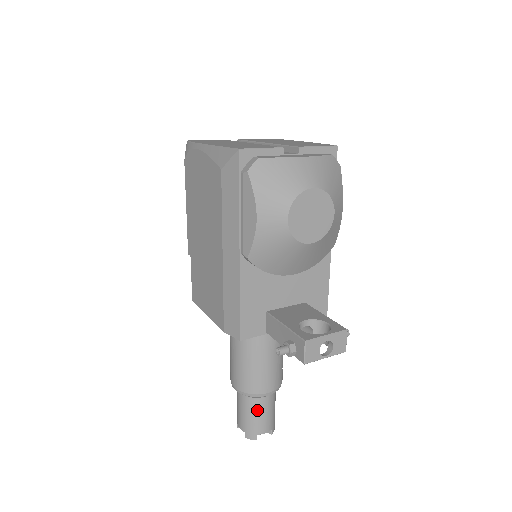
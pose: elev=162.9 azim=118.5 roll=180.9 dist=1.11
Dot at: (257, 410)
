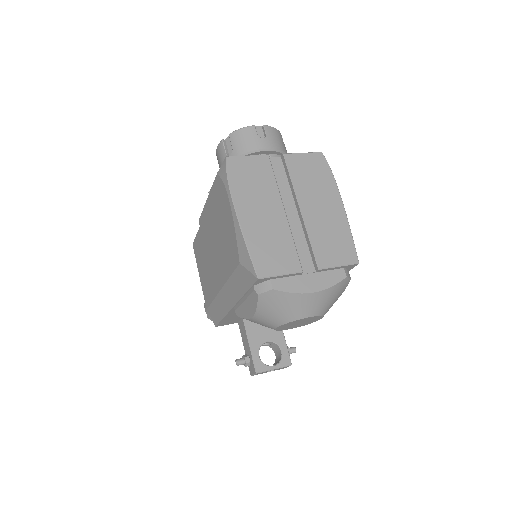
Dot at: occluded
